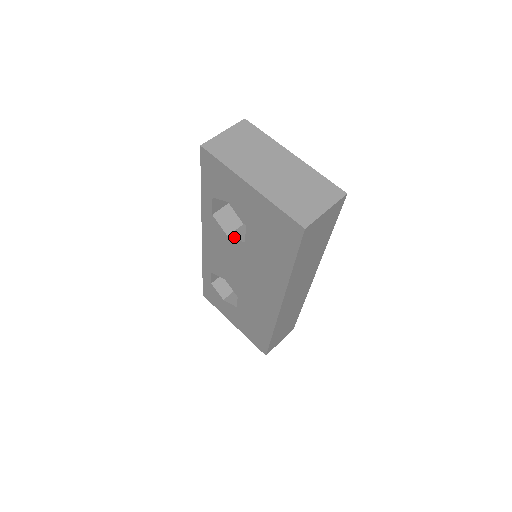
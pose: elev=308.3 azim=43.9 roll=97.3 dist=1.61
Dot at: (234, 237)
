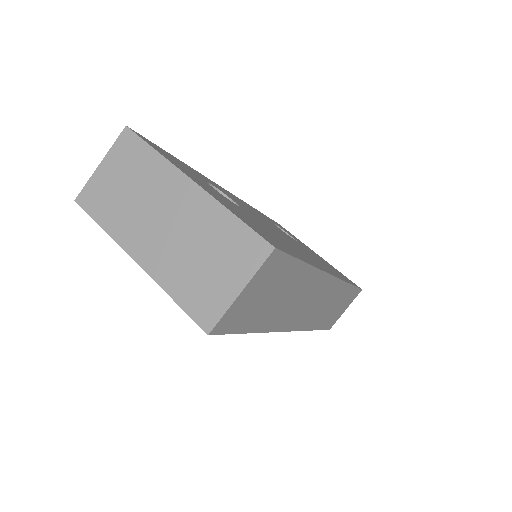
Dot at: occluded
